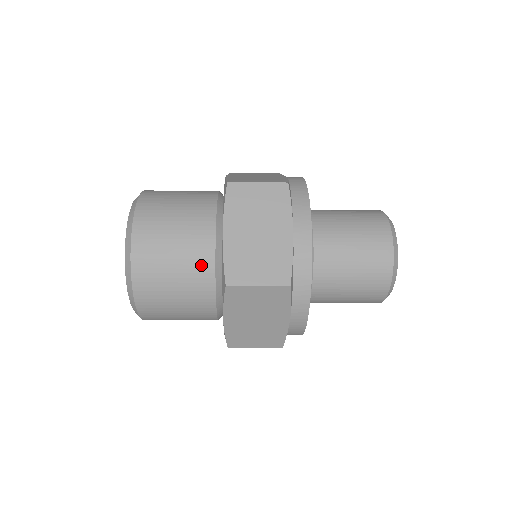
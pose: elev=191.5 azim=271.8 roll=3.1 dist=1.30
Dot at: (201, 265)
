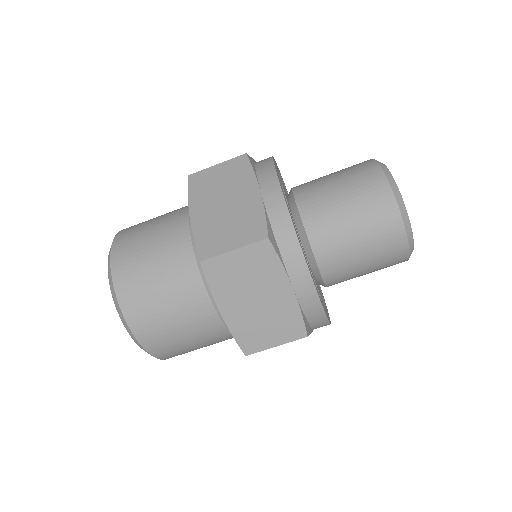
Dot at: (179, 209)
